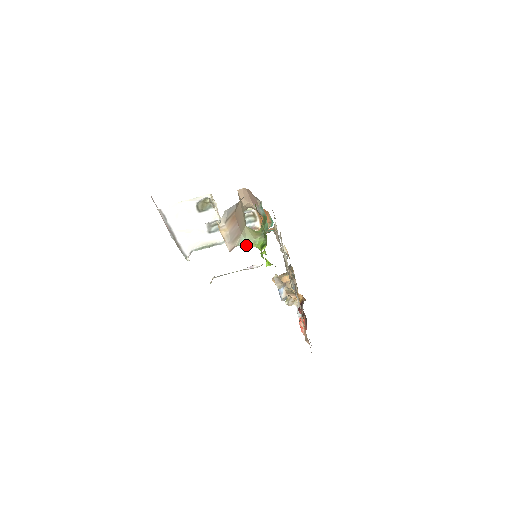
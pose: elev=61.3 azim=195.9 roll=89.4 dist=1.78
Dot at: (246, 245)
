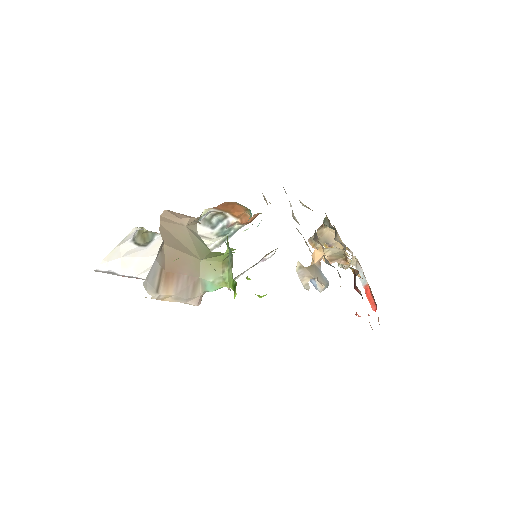
Dot at: (215, 288)
